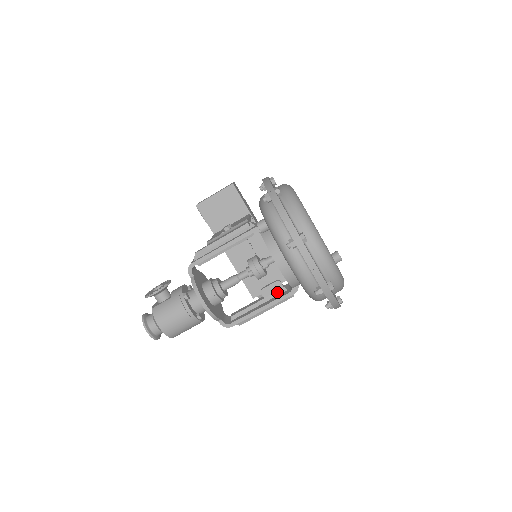
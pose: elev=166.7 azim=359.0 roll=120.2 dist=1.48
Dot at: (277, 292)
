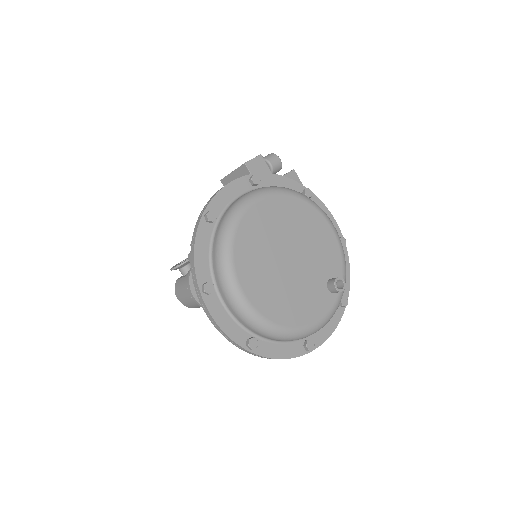
Dot at: occluded
